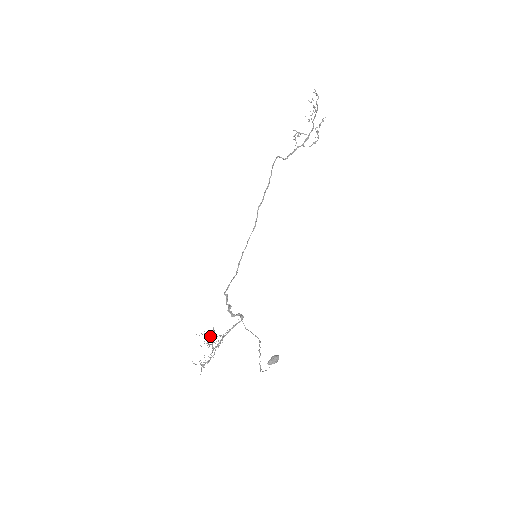
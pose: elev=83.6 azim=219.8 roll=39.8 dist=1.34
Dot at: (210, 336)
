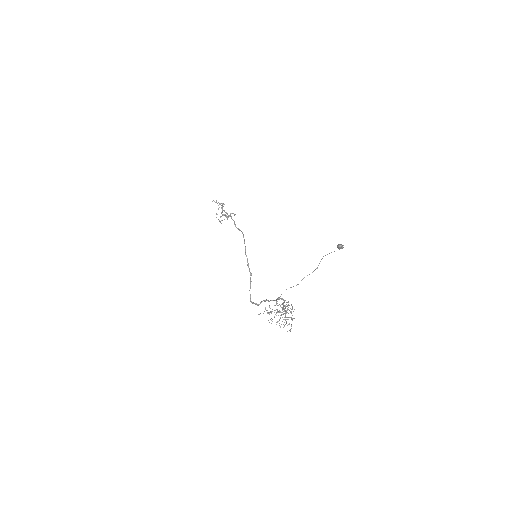
Dot at: occluded
